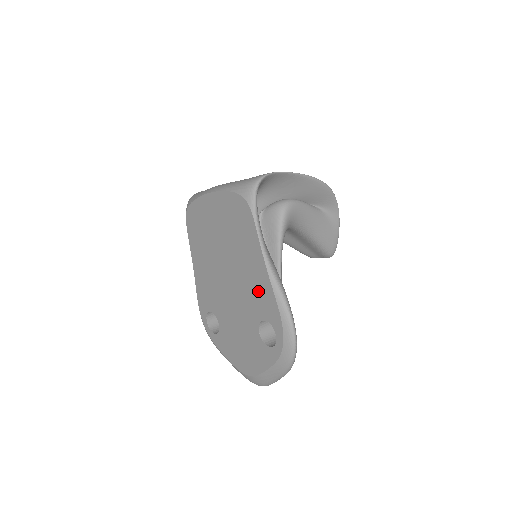
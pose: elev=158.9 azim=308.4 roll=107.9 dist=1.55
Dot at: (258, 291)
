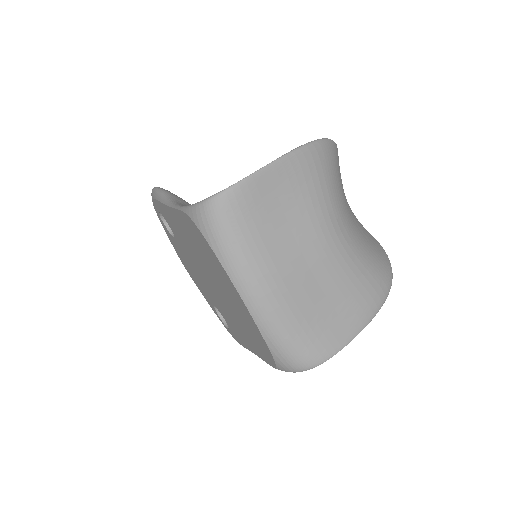
Dot at: (234, 327)
